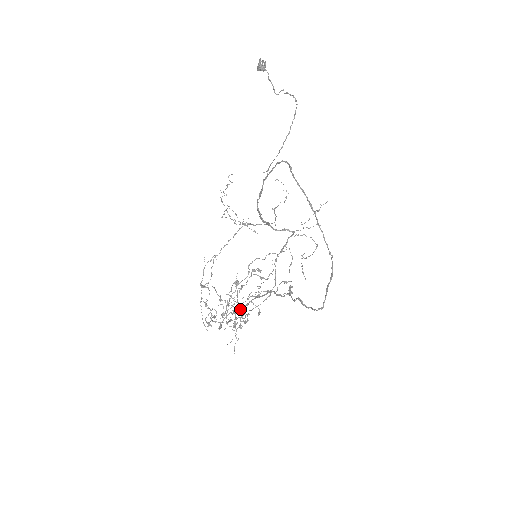
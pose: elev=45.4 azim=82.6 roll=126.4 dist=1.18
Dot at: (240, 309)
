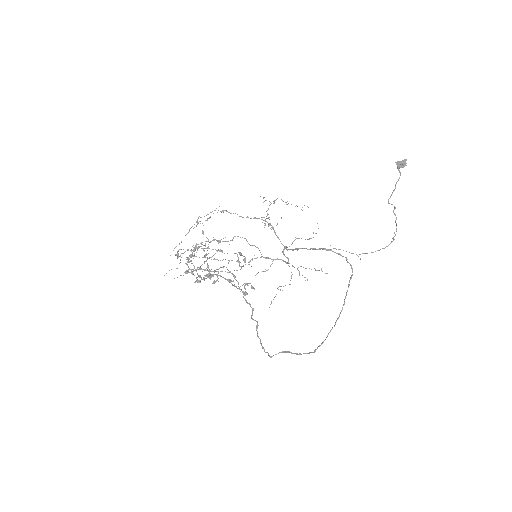
Dot at: occluded
